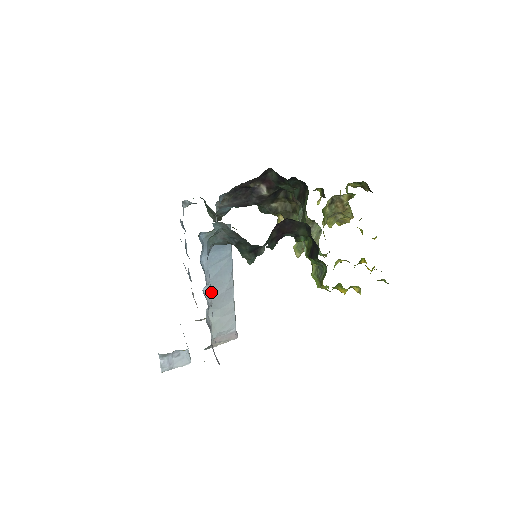
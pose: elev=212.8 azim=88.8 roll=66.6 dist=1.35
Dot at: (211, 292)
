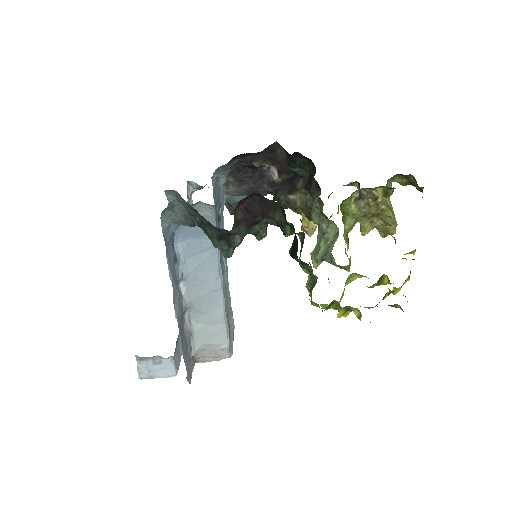
Dot at: (190, 290)
